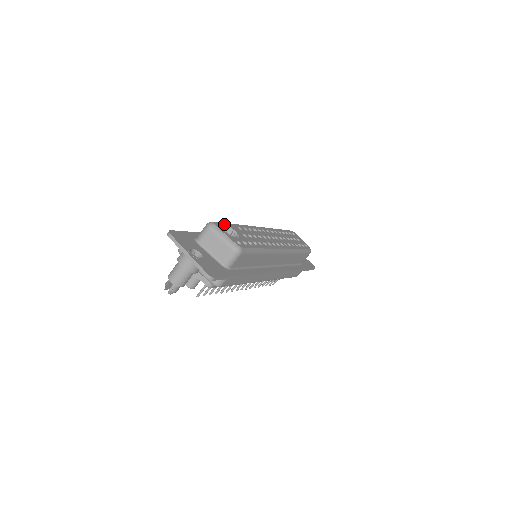
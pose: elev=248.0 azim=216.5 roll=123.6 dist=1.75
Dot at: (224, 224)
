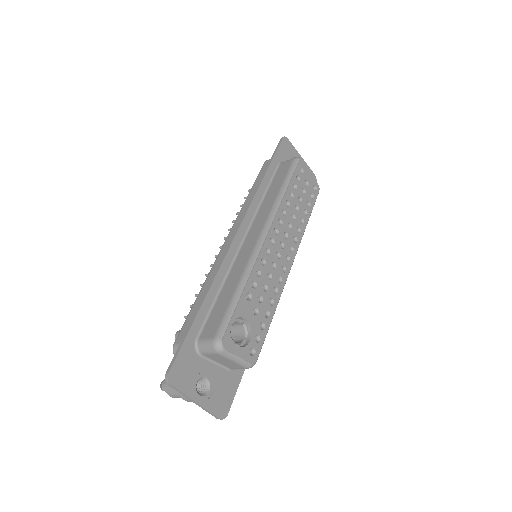
Dot at: (233, 320)
